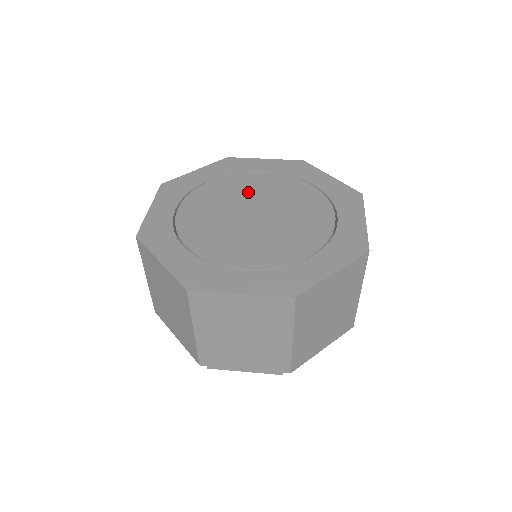
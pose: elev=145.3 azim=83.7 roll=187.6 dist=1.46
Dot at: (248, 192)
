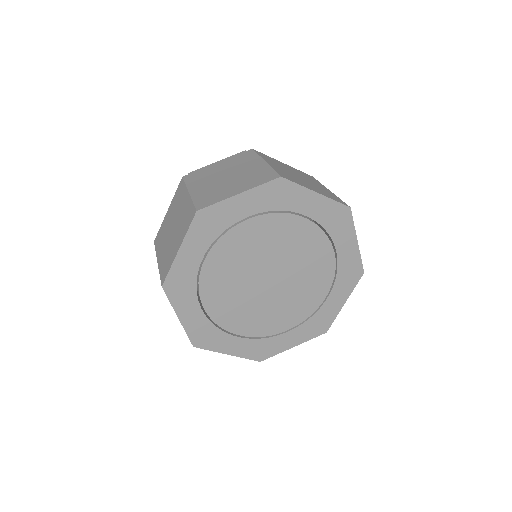
Dot at: (250, 256)
